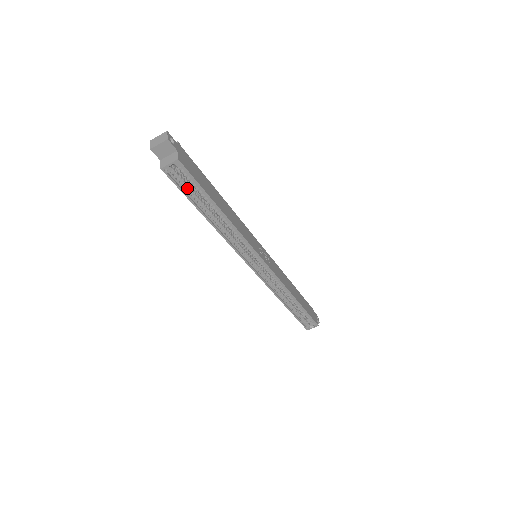
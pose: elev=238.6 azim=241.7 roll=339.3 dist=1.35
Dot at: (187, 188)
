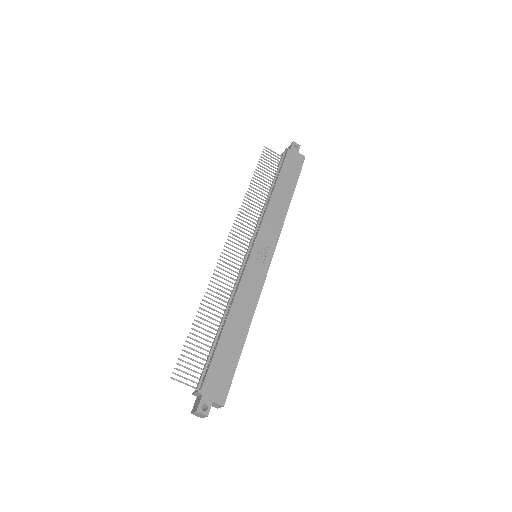
Dot at: occluded
